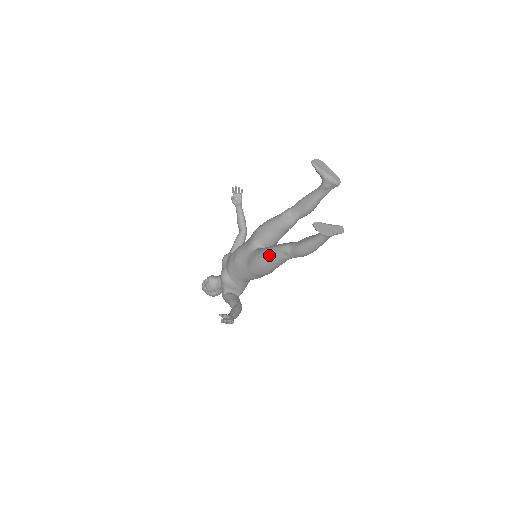
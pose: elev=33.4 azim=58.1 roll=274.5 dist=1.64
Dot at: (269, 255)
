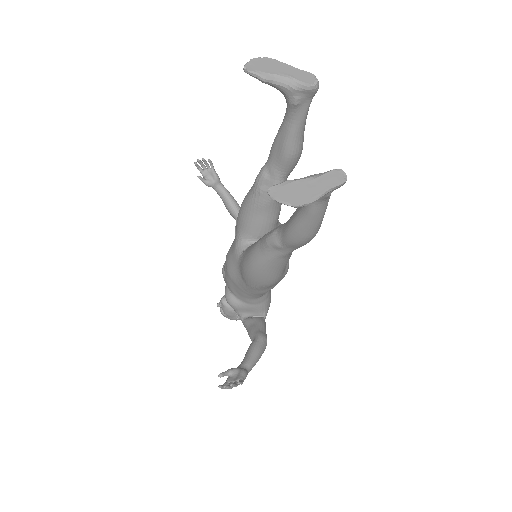
Dot at: (256, 258)
